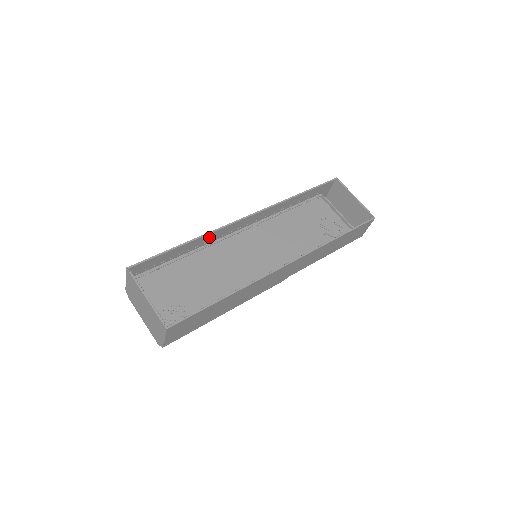
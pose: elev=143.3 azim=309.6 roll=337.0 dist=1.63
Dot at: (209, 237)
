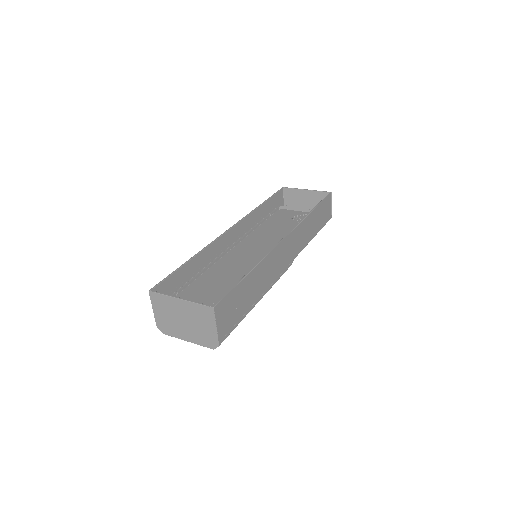
Dot at: (207, 254)
